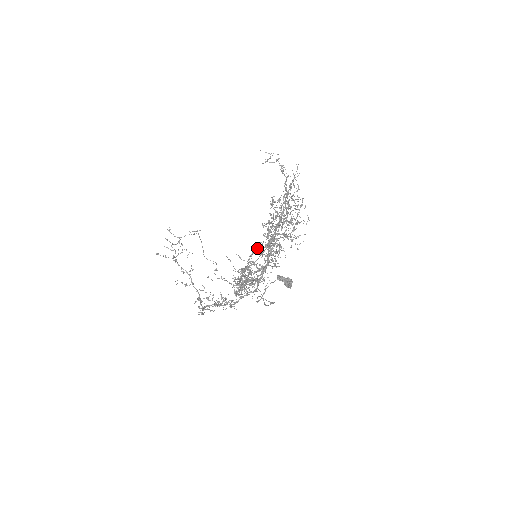
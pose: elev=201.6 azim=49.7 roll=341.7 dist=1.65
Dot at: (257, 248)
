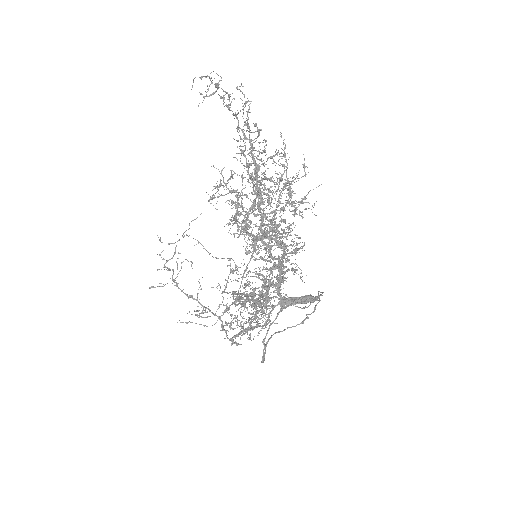
Dot at: occluded
